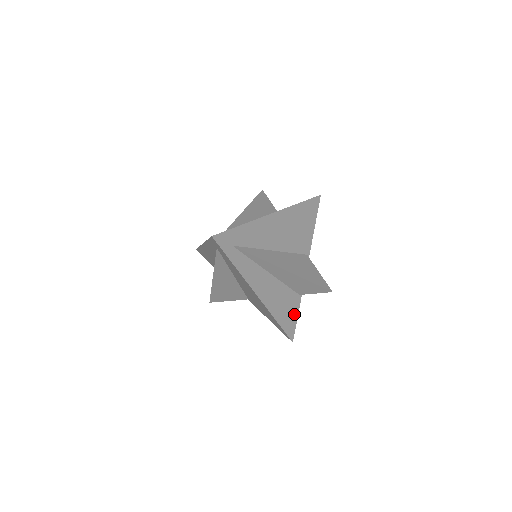
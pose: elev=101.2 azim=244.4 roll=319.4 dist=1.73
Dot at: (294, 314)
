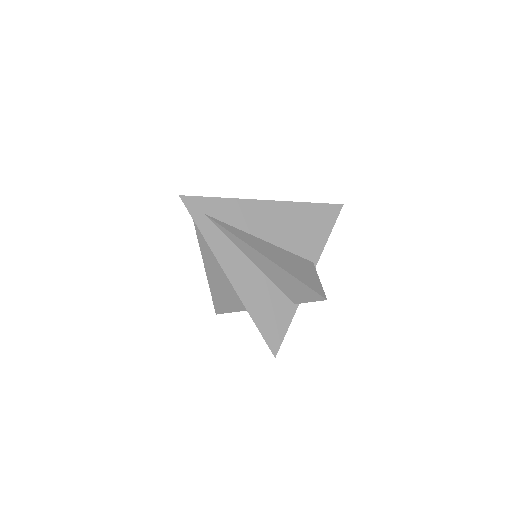
Dot at: (282, 324)
